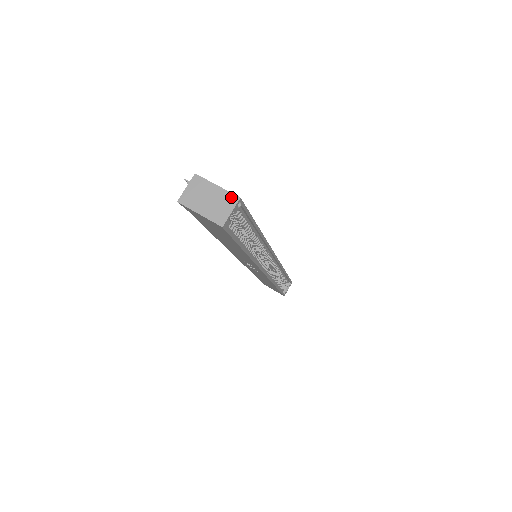
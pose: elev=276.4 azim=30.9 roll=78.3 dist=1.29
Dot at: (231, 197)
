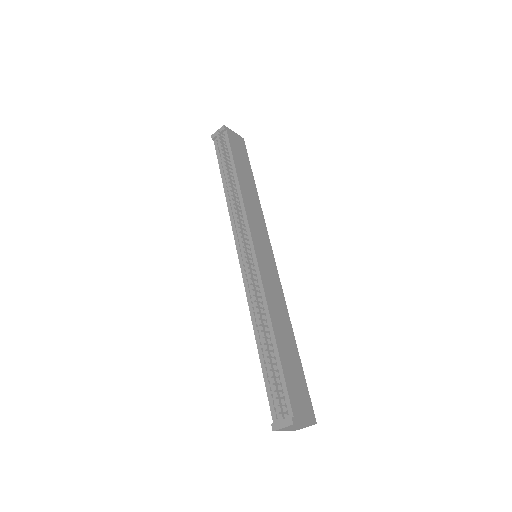
Dot at: (311, 425)
